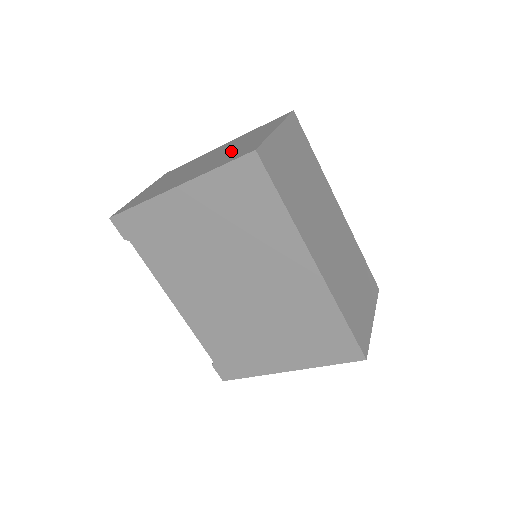
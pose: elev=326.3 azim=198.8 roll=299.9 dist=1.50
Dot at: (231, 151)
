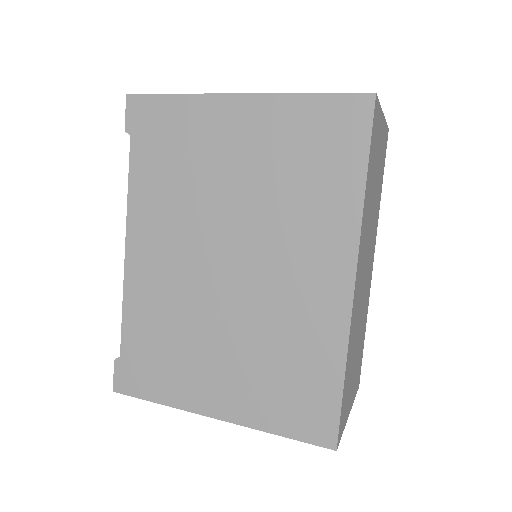
Dot at: occluded
